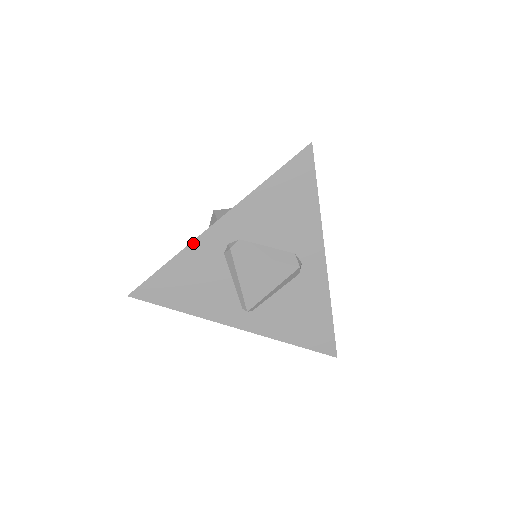
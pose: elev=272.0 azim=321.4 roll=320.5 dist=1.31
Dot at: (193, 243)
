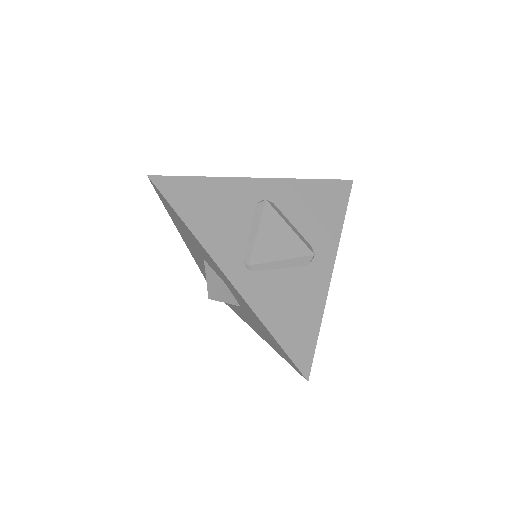
Dot at: (235, 179)
